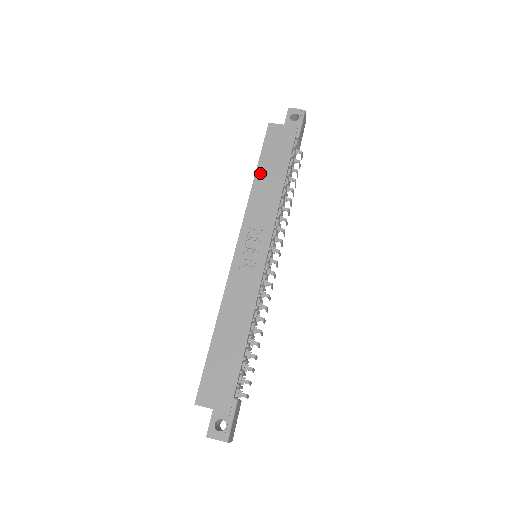
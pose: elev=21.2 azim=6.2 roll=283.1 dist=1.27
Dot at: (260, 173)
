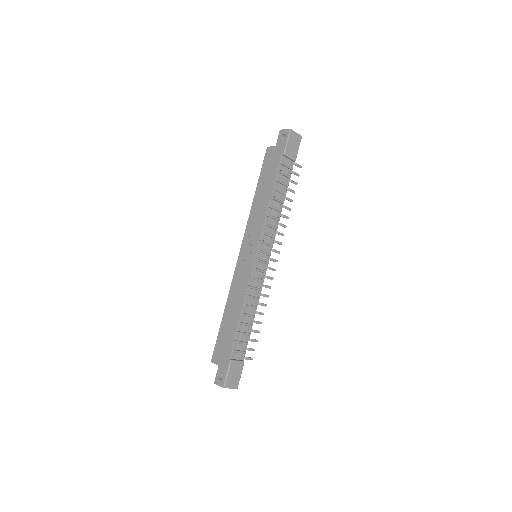
Dot at: (258, 191)
